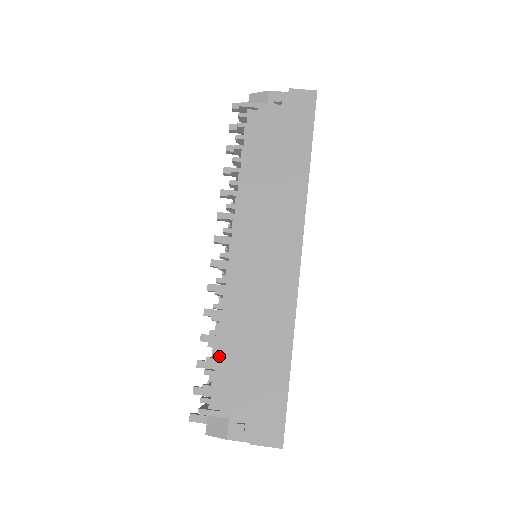
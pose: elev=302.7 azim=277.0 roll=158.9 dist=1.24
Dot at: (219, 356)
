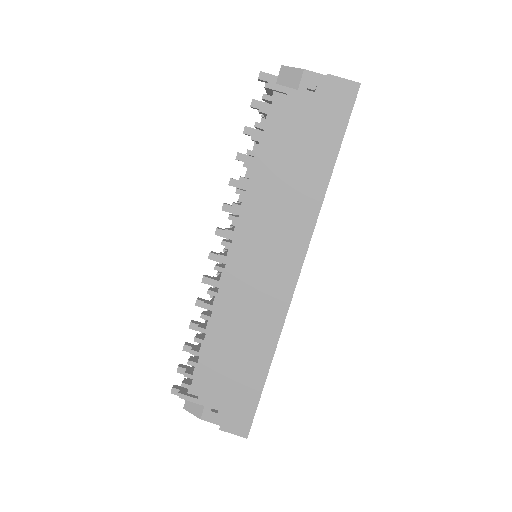
Dot at: (203, 351)
